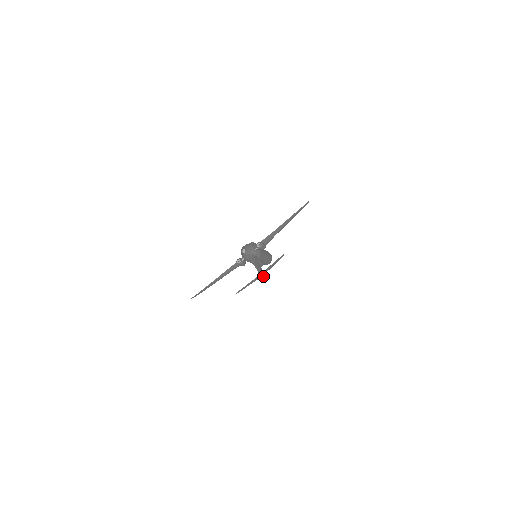
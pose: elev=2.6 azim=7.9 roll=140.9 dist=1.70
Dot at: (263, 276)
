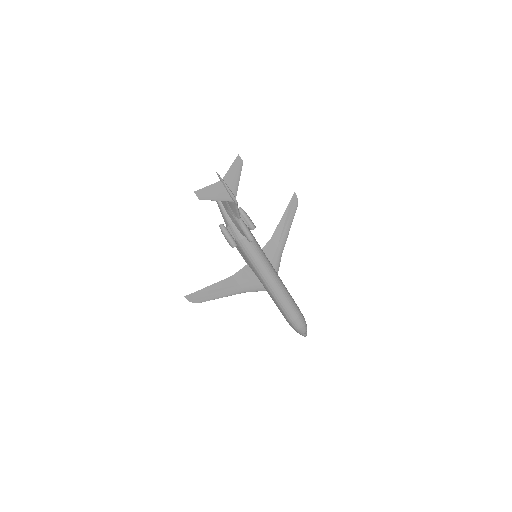
Dot at: (227, 187)
